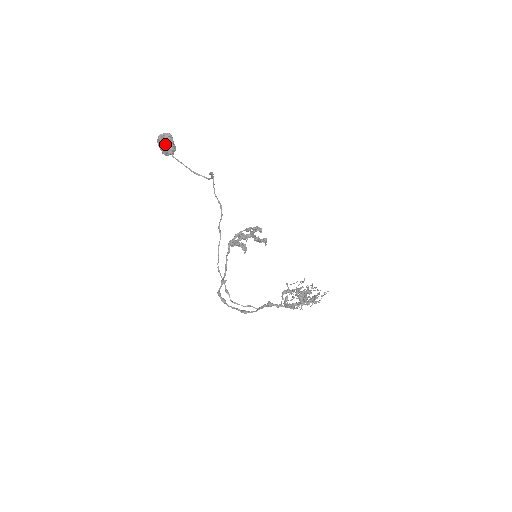
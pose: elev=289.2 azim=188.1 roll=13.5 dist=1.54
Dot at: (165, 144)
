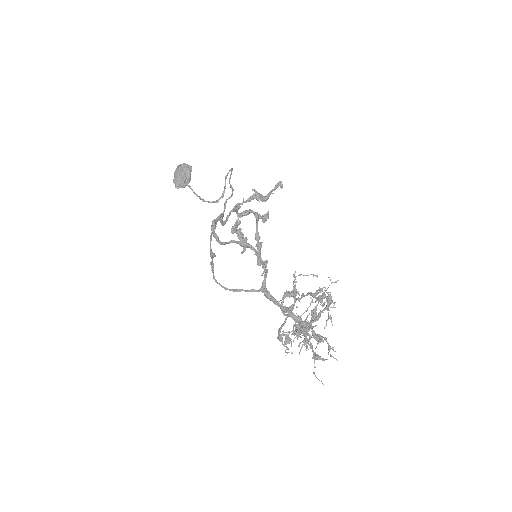
Dot at: (182, 172)
